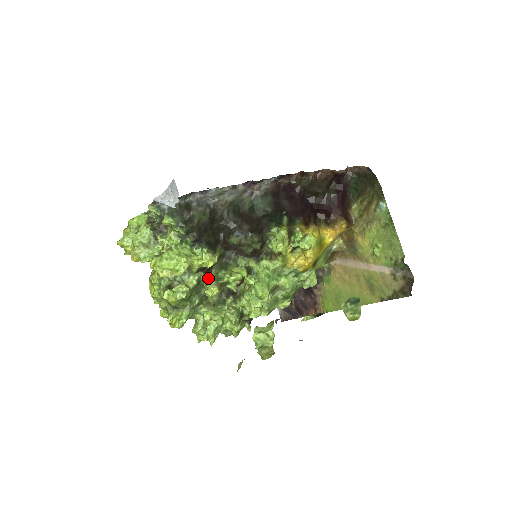
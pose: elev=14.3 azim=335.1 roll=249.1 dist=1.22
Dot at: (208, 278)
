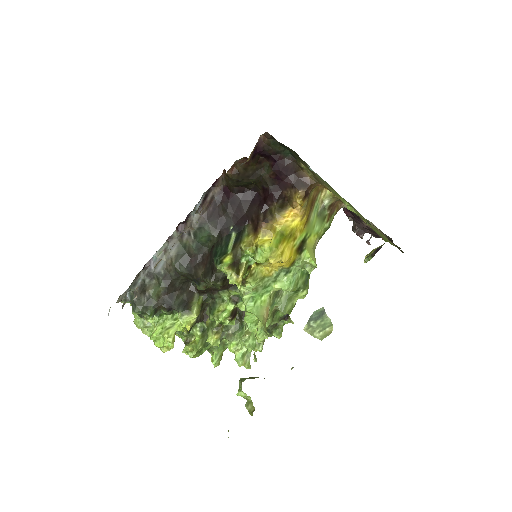
Dot at: (207, 324)
